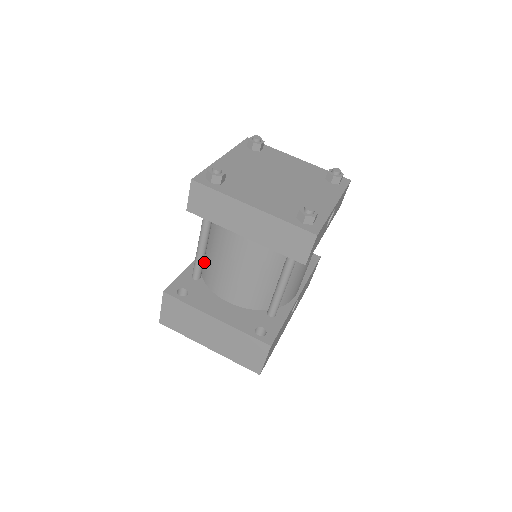
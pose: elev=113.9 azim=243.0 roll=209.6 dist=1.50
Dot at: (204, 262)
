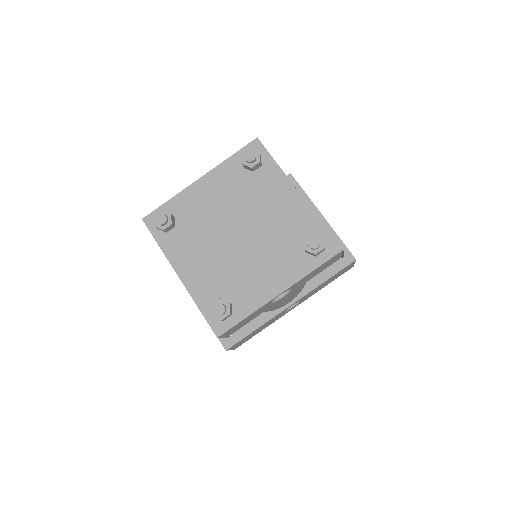
Dot at: occluded
